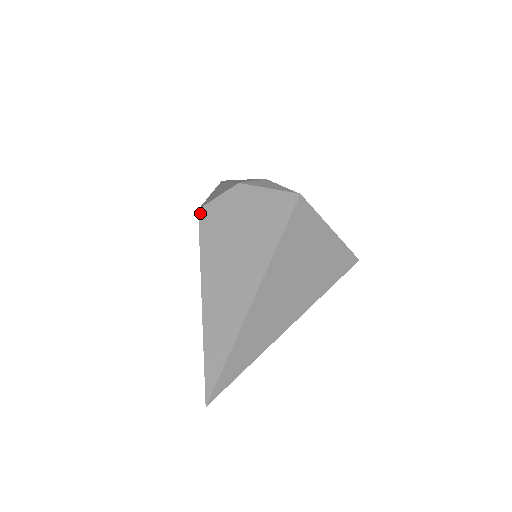
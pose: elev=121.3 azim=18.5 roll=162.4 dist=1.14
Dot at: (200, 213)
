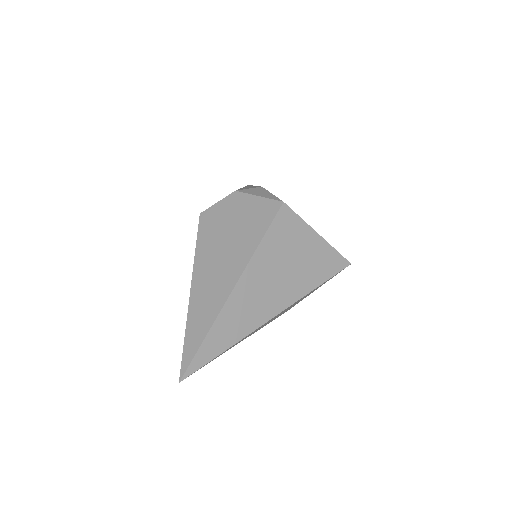
Dot at: (201, 217)
